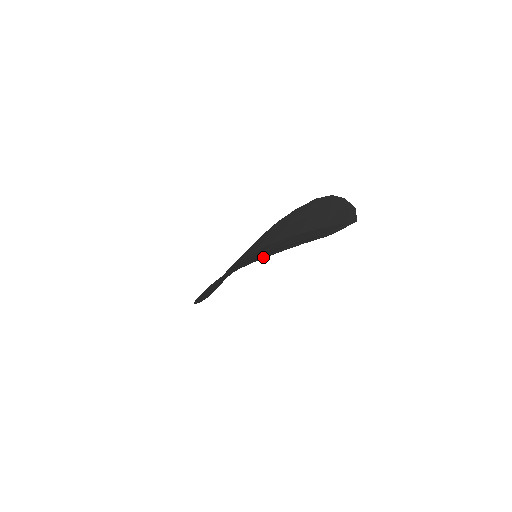
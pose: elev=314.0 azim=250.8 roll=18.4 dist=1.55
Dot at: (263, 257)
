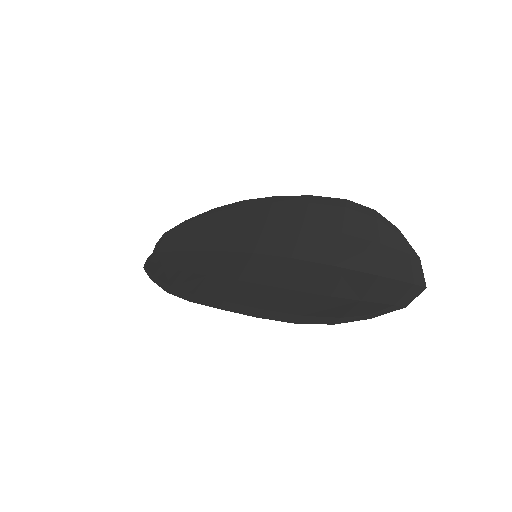
Dot at: (311, 323)
